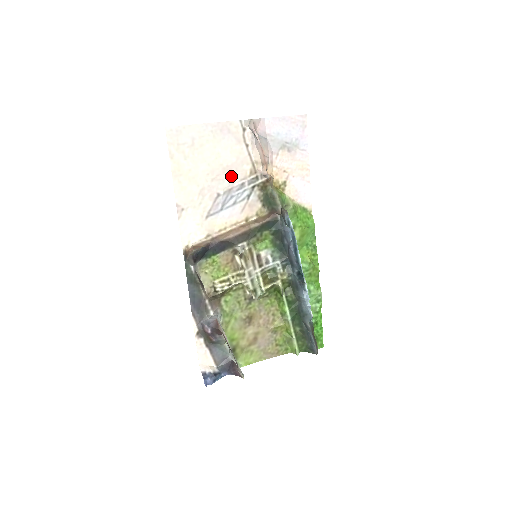
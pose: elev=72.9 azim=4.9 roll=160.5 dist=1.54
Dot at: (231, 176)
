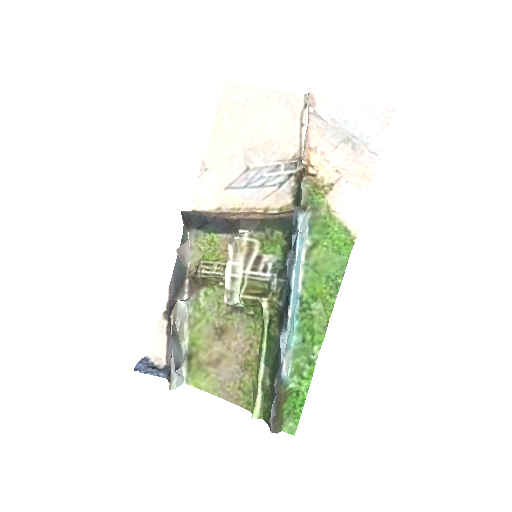
Dot at: (270, 153)
